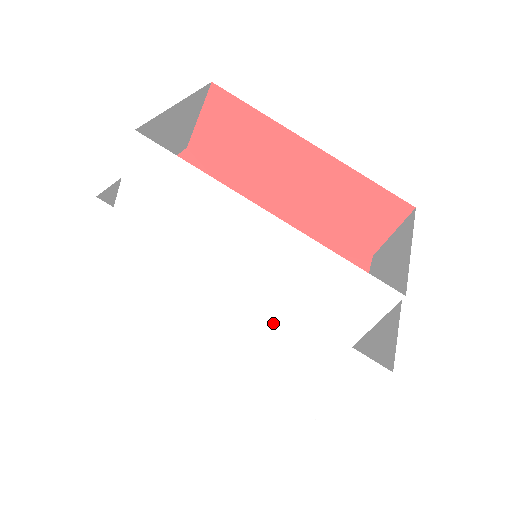
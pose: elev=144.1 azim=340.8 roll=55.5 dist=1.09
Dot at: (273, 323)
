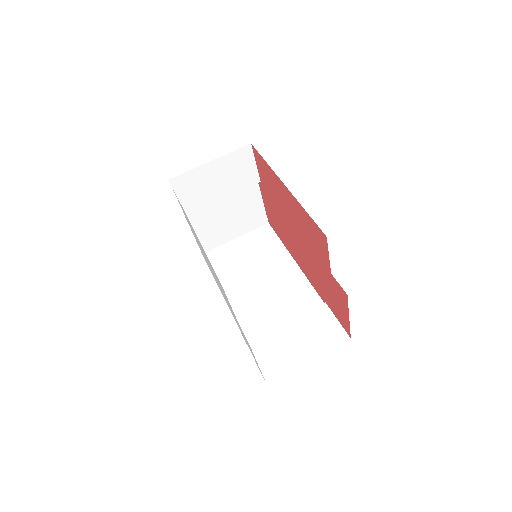
Dot at: occluded
